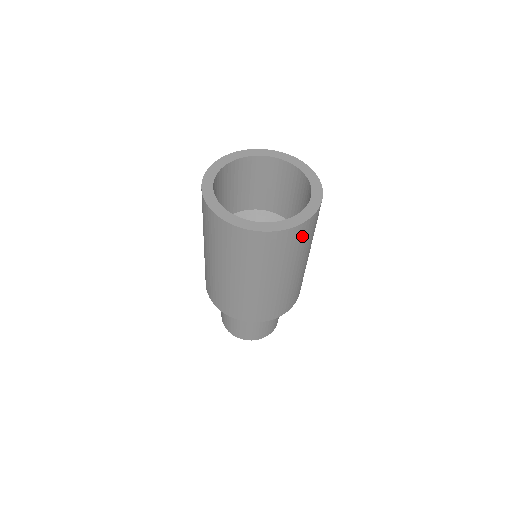
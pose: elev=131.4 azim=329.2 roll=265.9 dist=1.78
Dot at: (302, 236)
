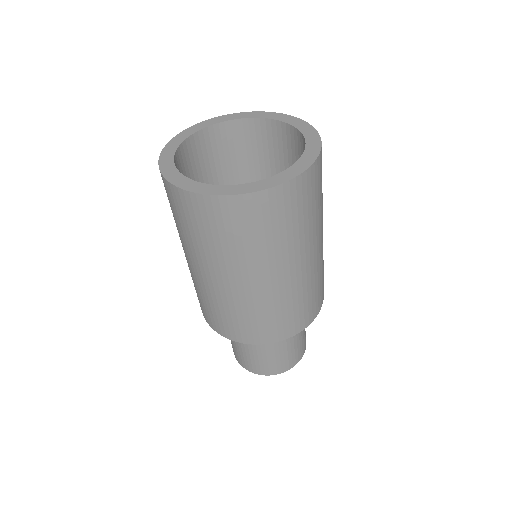
Dot at: (318, 181)
